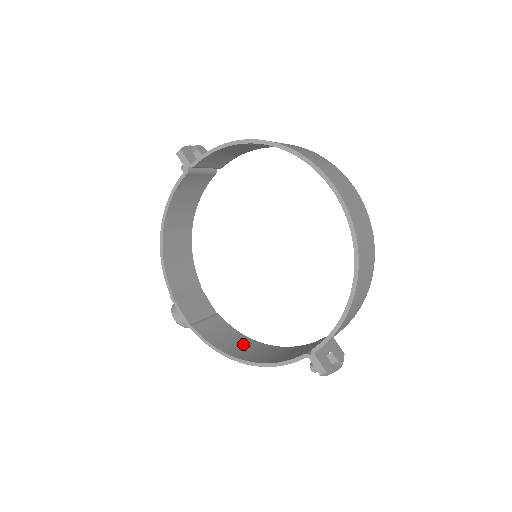
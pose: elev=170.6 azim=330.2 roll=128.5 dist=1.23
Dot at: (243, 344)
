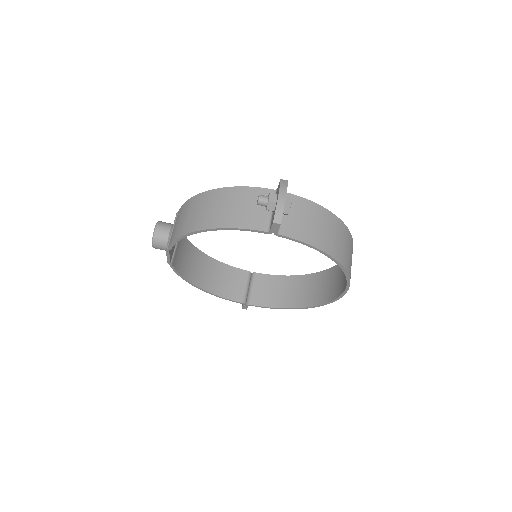
Dot at: (194, 260)
